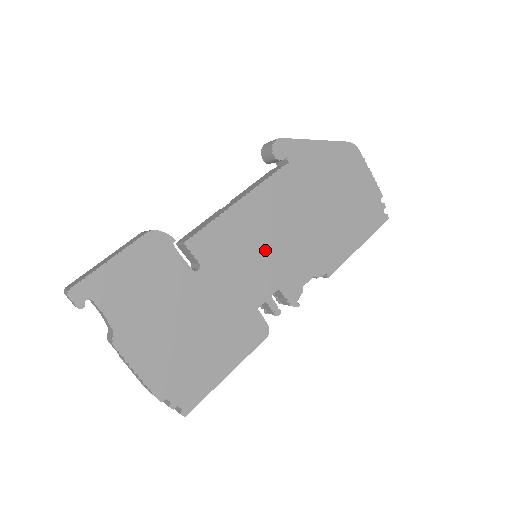
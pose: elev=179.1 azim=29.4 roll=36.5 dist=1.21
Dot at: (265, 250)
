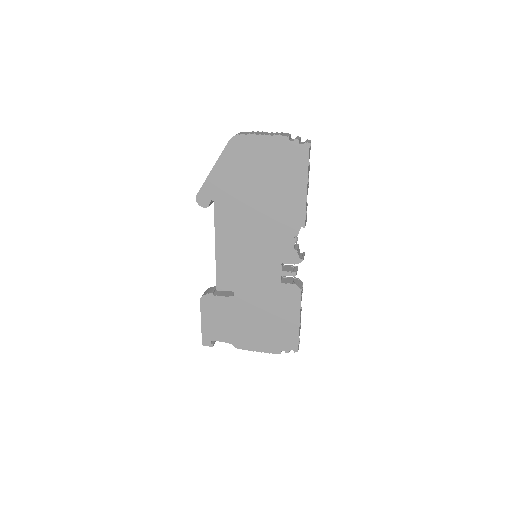
Dot at: (253, 254)
